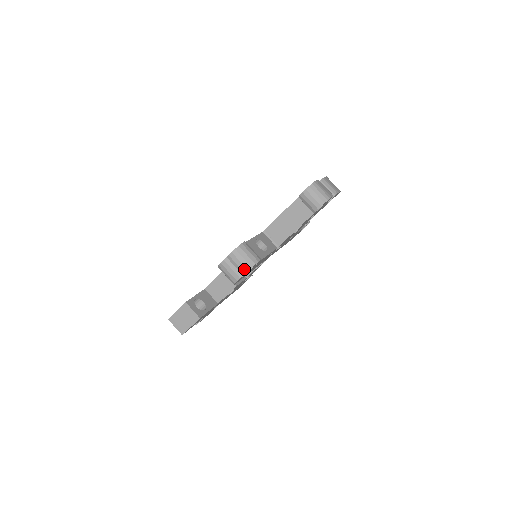
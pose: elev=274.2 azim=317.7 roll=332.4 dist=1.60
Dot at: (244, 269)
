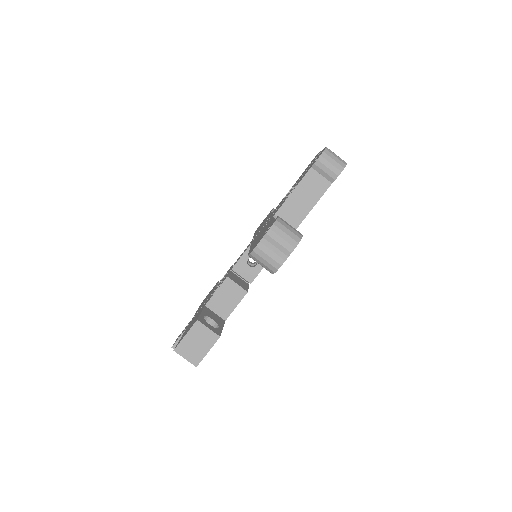
Dot at: (289, 247)
